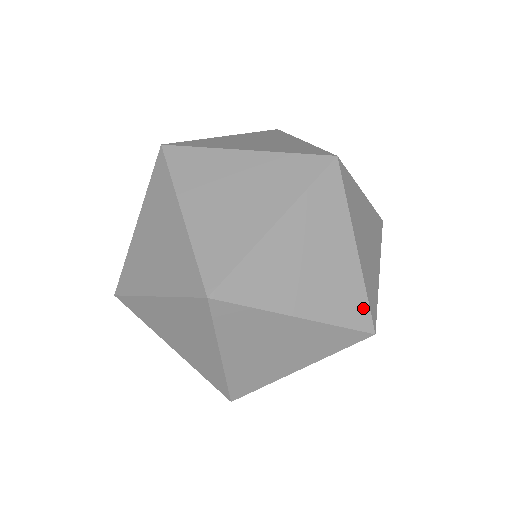
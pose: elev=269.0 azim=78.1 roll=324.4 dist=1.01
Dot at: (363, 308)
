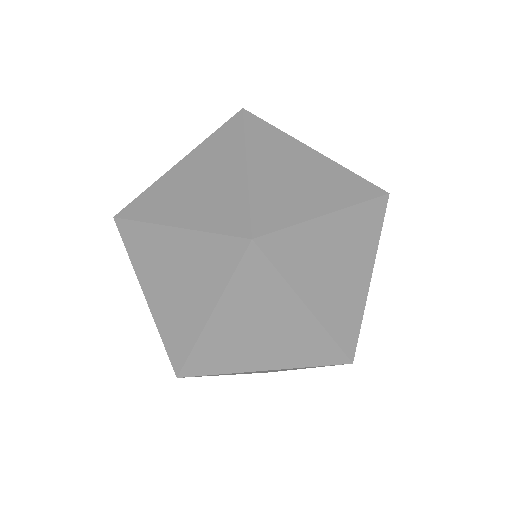
Dot at: (354, 333)
